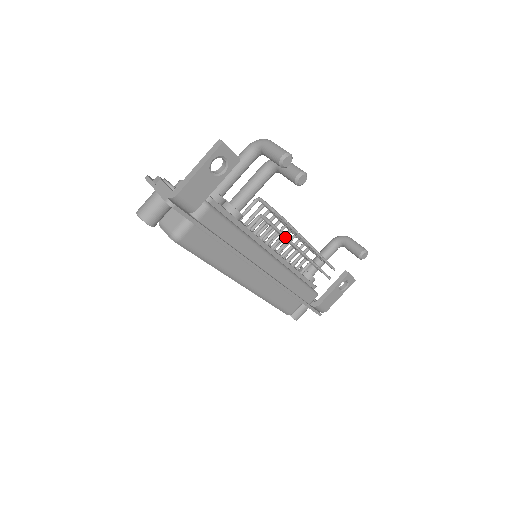
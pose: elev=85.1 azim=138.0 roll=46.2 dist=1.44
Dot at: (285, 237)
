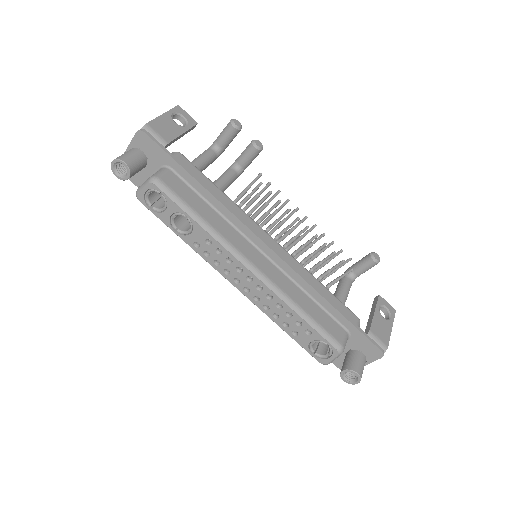
Dot at: (269, 192)
